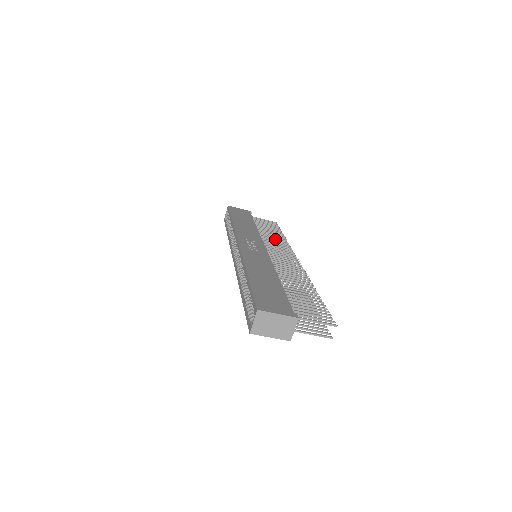
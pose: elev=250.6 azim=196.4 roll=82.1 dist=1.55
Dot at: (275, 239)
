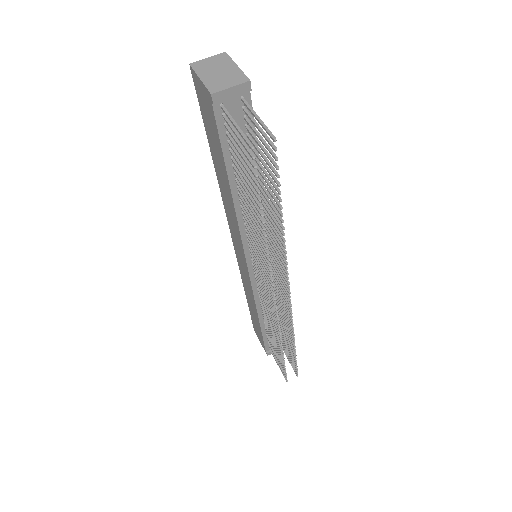
Dot at: occluded
